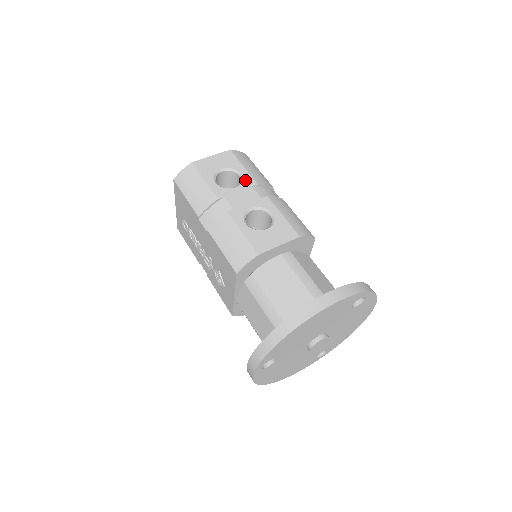
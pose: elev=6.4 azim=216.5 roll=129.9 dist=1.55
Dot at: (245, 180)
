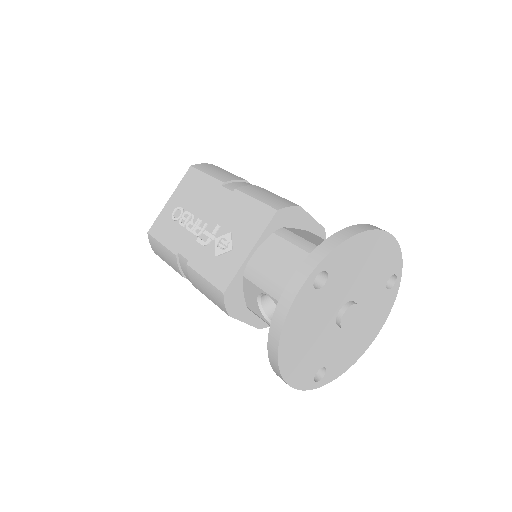
Dot at: occluded
